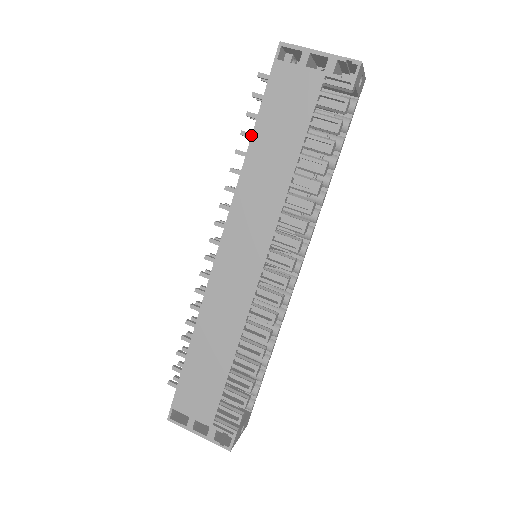
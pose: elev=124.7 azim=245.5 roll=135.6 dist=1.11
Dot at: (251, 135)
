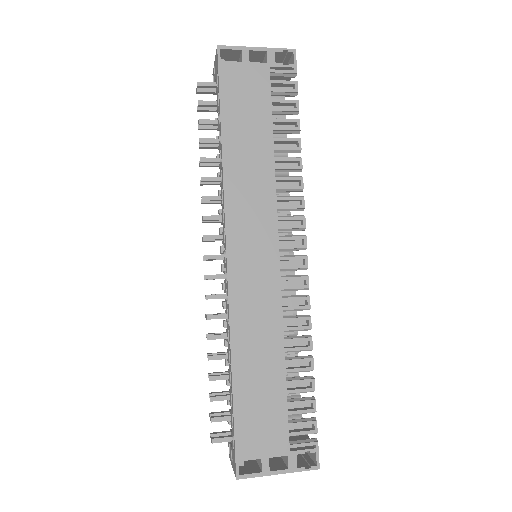
Dot at: (211, 140)
